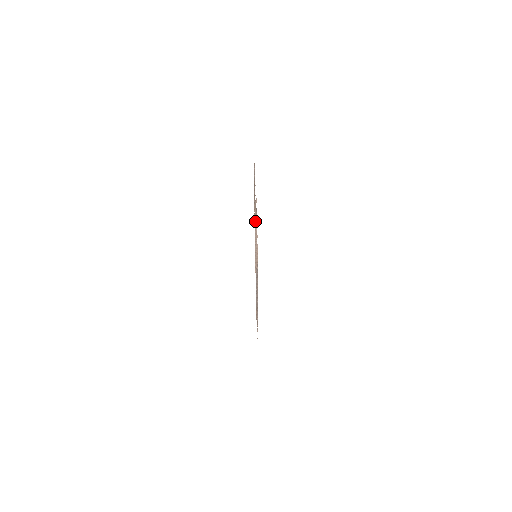
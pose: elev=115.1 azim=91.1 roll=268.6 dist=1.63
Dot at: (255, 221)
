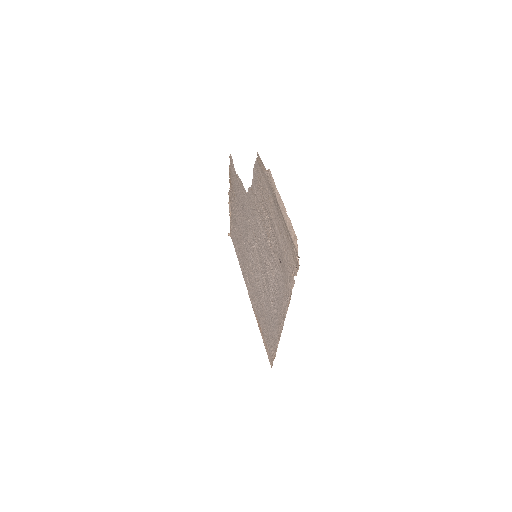
Dot at: (276, 194)
